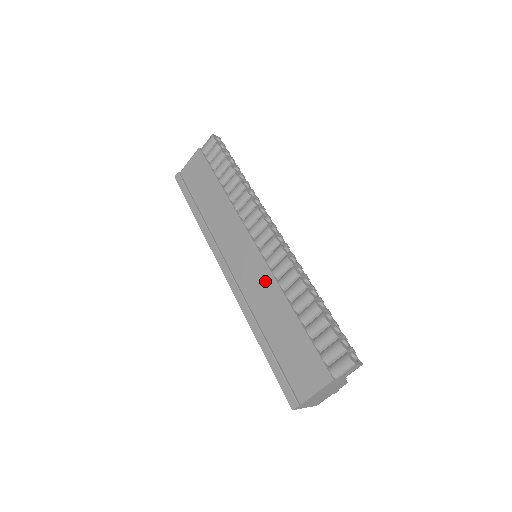
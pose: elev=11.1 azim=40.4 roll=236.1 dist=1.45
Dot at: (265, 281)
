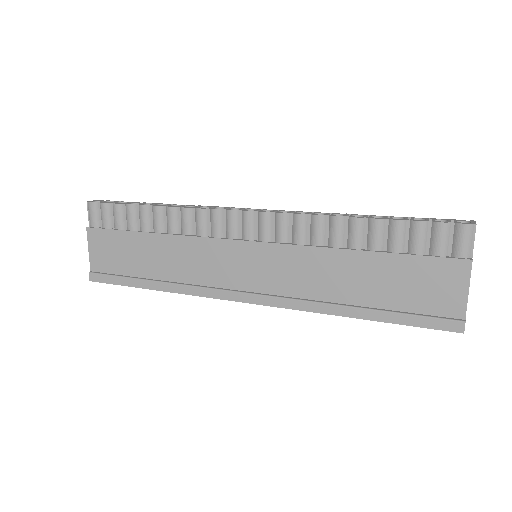
Dot at: (298, 260)
